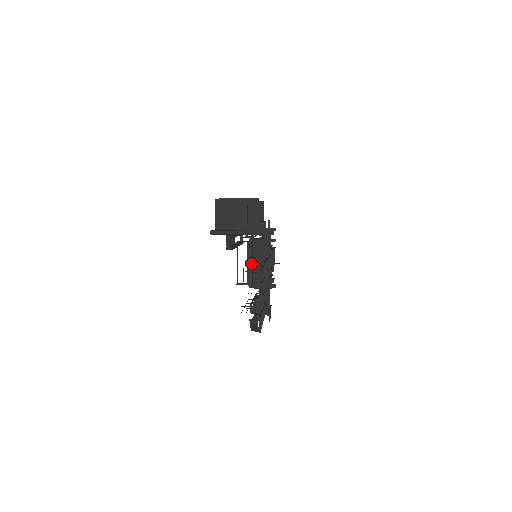
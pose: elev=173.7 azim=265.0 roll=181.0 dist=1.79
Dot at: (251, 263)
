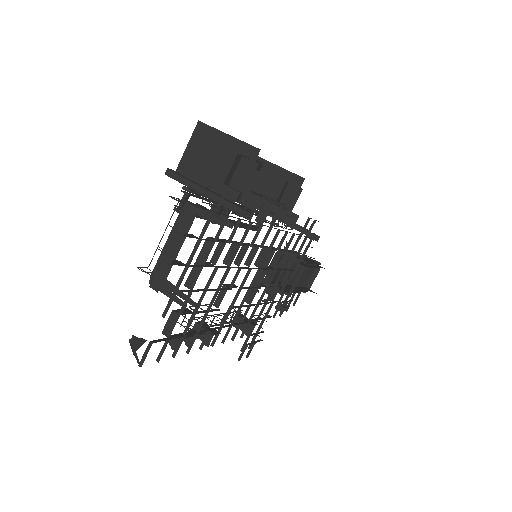
Dot at: (170, 243)
